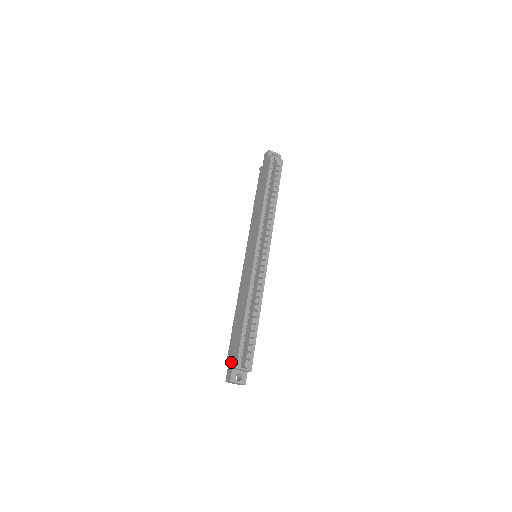
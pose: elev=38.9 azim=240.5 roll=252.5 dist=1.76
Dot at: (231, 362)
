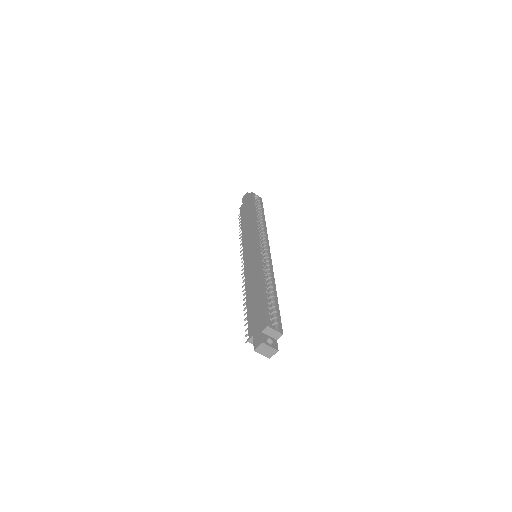
Dot at: (257, 329)
